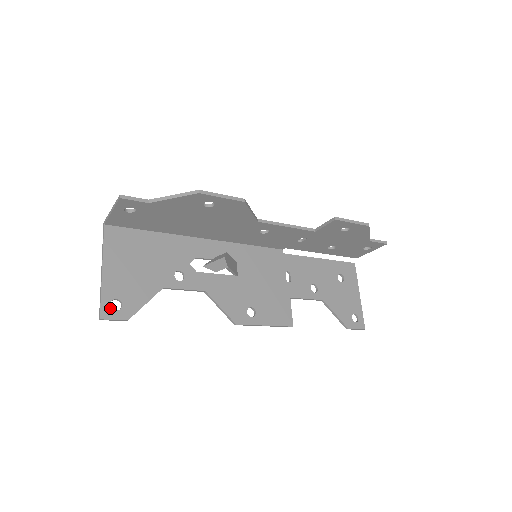
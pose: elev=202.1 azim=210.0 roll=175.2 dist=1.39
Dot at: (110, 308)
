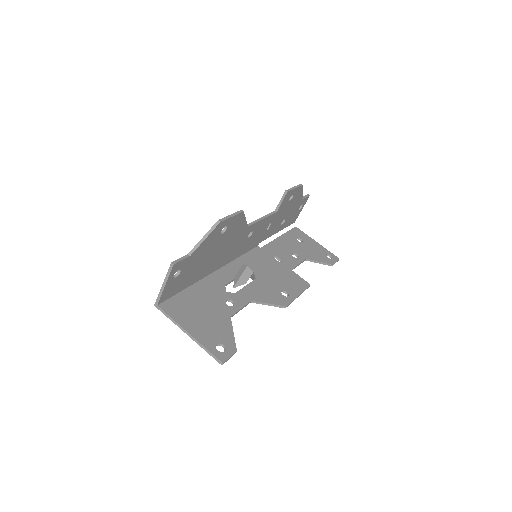
Dot at: (220, 352)
